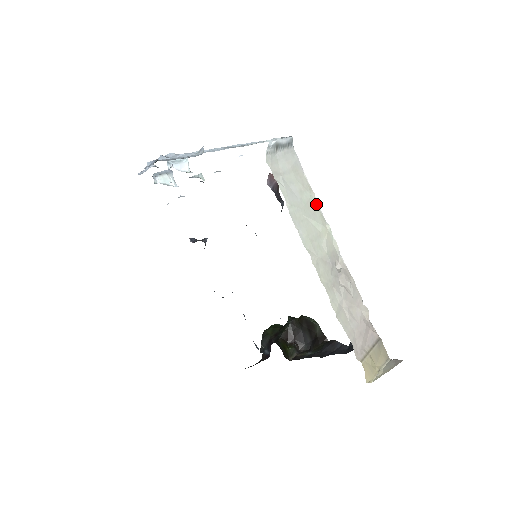
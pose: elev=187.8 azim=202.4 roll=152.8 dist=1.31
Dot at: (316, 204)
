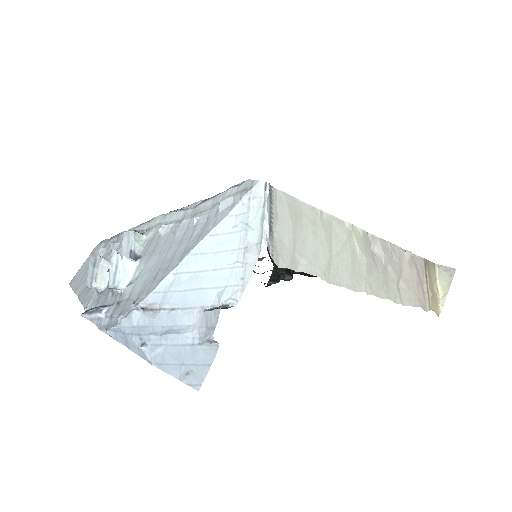
Dot at: (328, 218)
